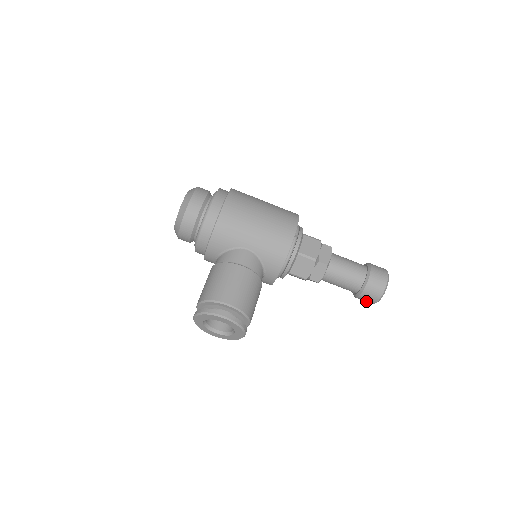
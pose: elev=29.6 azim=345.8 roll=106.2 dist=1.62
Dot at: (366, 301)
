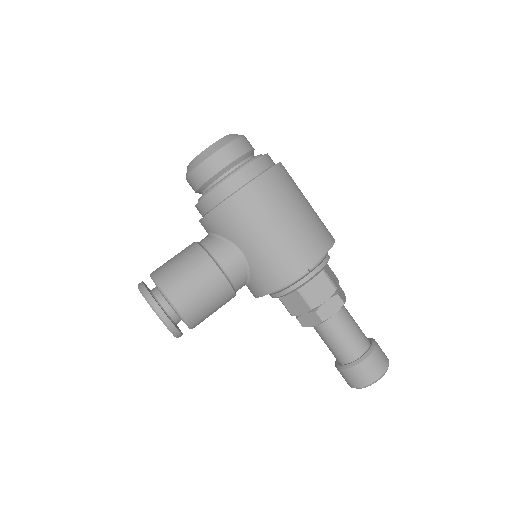
Dot at: occluded
